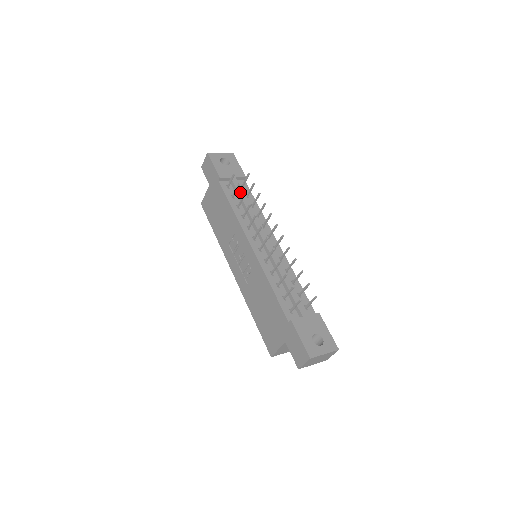
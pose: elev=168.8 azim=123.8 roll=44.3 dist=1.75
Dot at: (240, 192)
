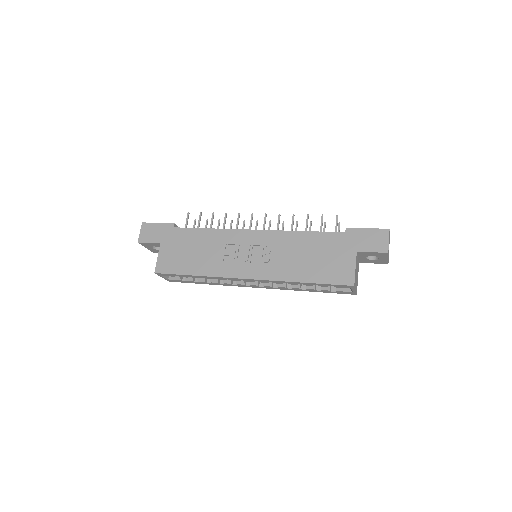
Dot at: occluded
